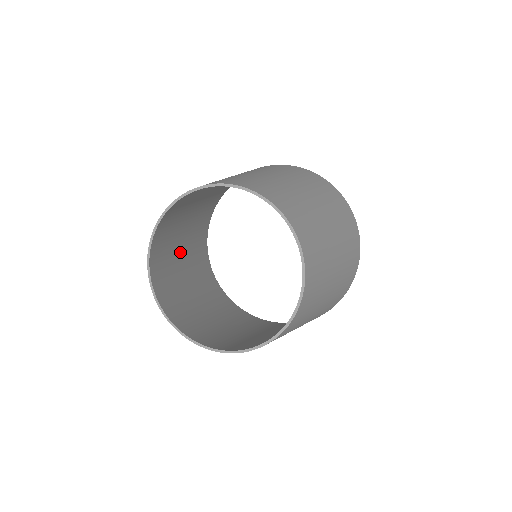
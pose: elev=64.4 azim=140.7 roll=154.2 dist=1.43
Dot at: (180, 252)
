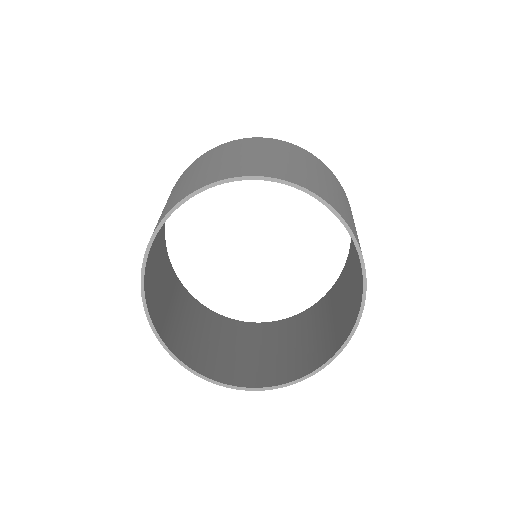
Dot at: occluded
